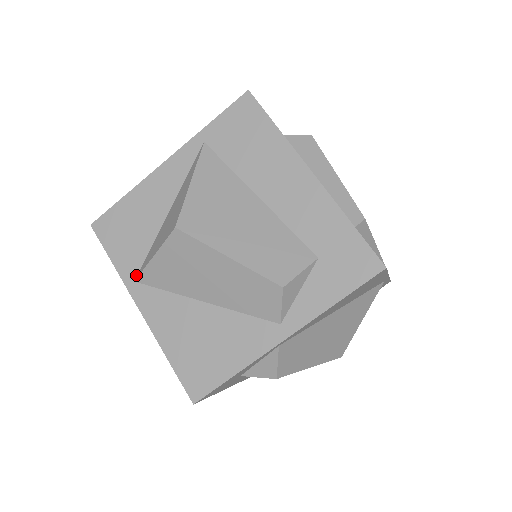
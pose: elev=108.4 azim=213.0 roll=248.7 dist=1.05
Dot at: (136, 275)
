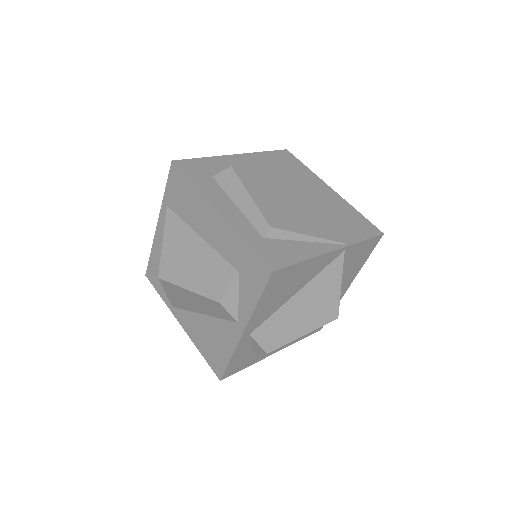
Dot at: occluded
